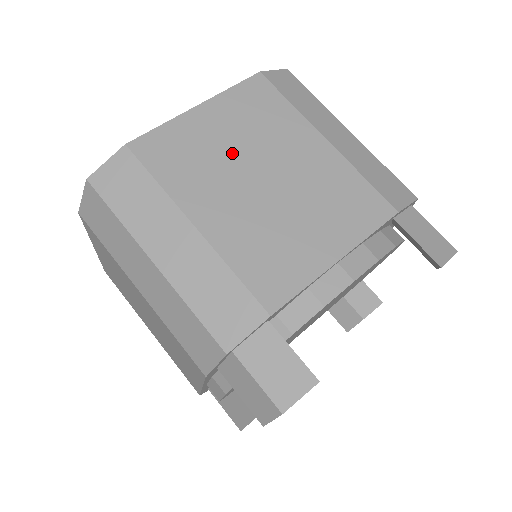
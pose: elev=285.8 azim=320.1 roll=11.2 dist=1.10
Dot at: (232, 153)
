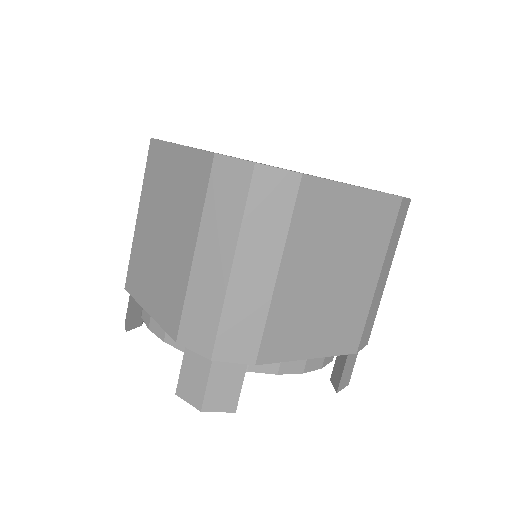
Dot at: (338, 242)
